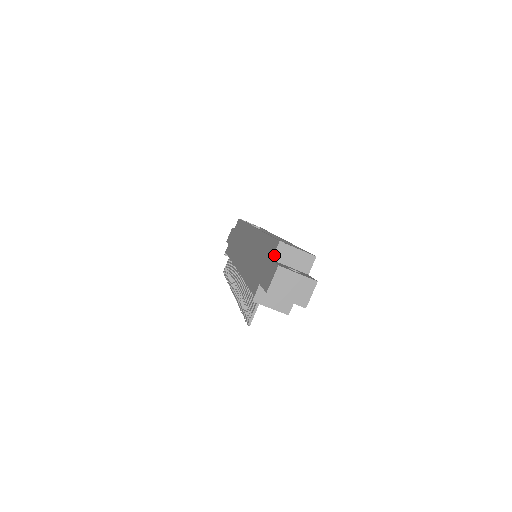
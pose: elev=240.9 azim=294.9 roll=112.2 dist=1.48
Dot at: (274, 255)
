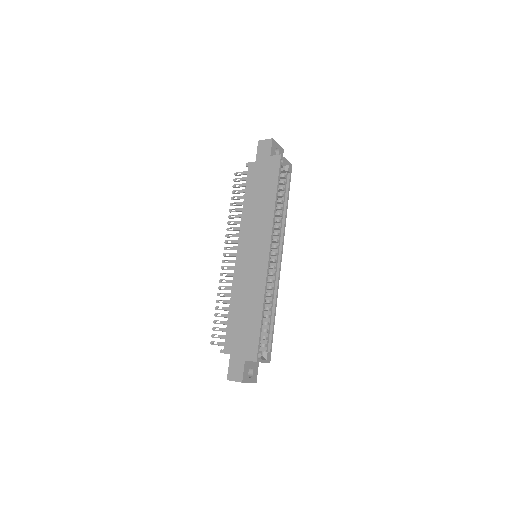
Dot at: occluded
